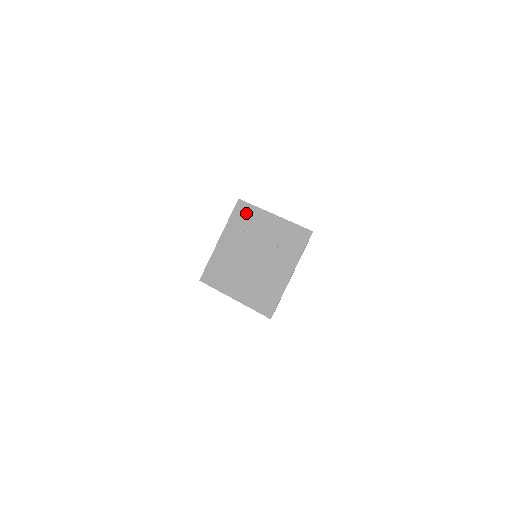
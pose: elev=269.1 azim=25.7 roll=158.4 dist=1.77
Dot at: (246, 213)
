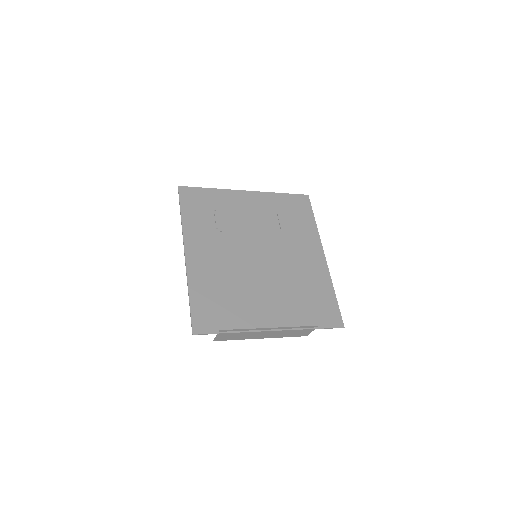
Dot at: (204, 201)
